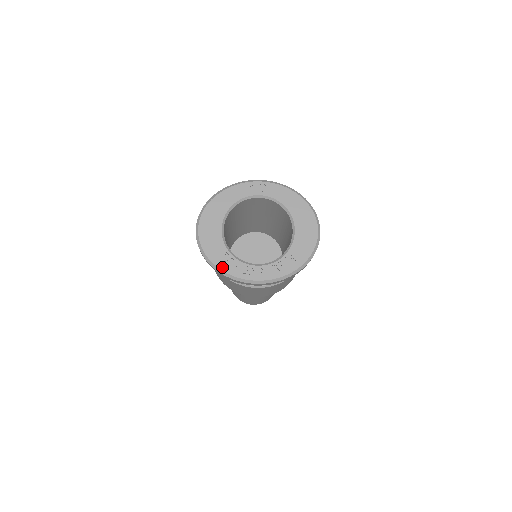
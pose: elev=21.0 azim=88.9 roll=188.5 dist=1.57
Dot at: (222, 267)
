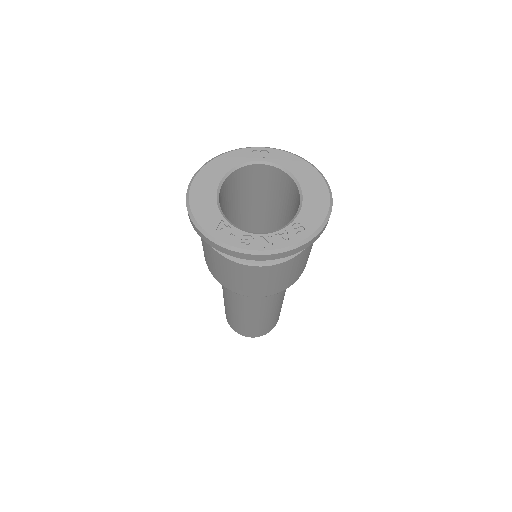
Dot at: (216, 235)
